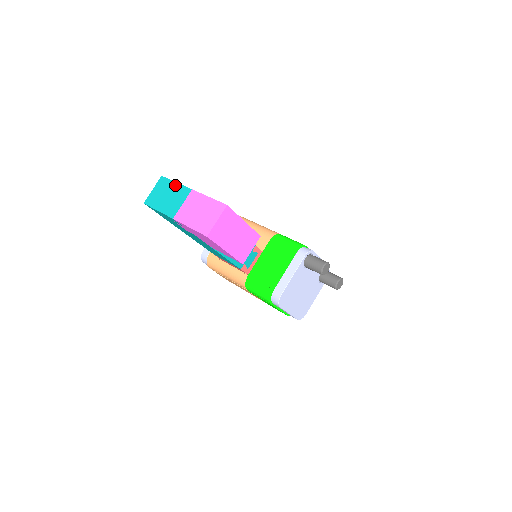
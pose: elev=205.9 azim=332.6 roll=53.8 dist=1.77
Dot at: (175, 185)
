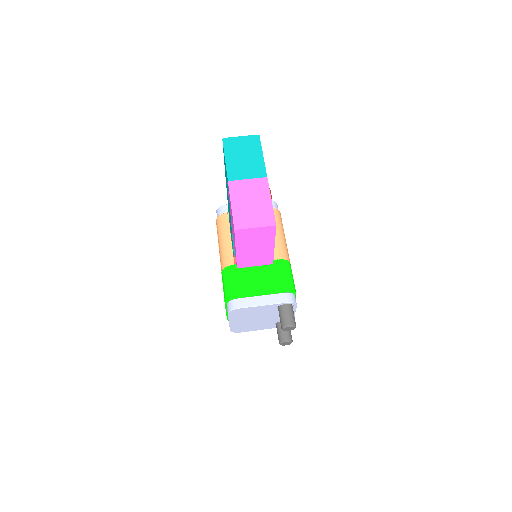
Dot at: (260, 156)
